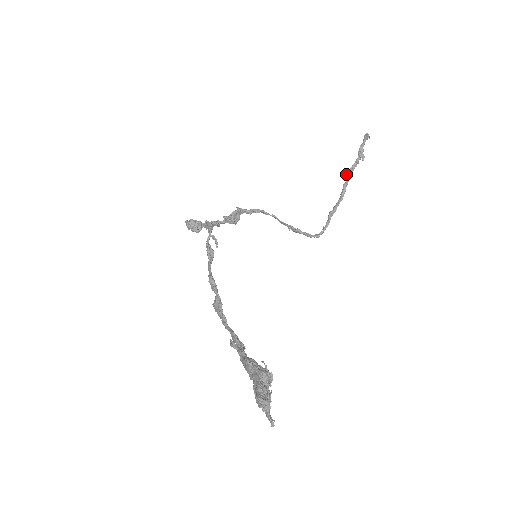
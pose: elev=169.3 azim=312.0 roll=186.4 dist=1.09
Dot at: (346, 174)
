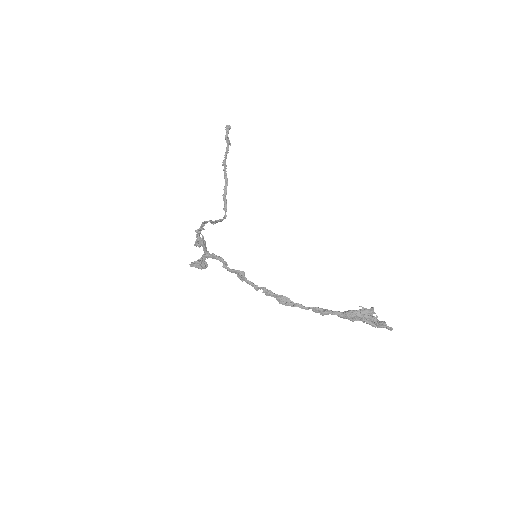
Dot at: (223, 161)
